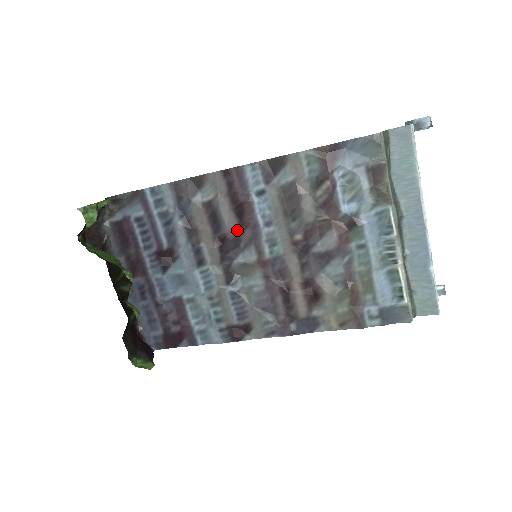
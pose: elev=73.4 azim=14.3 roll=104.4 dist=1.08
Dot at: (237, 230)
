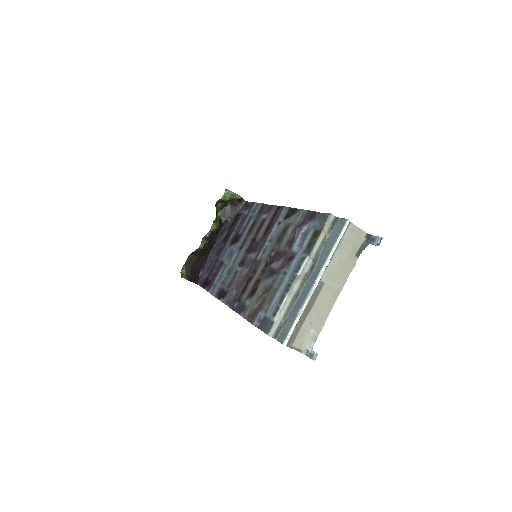
Dot at: (261, 238)
